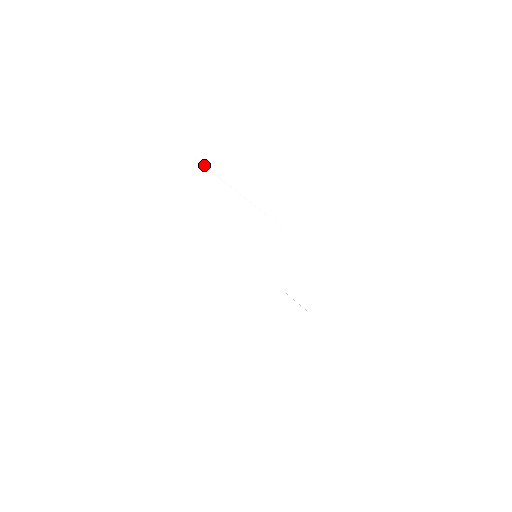
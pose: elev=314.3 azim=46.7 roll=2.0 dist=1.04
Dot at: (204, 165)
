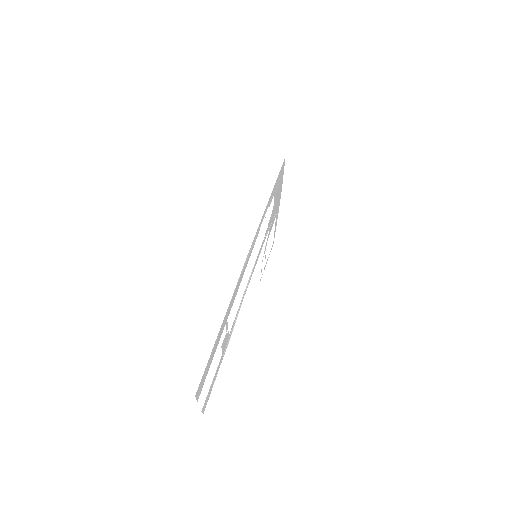
Dot at: (274, 186)
